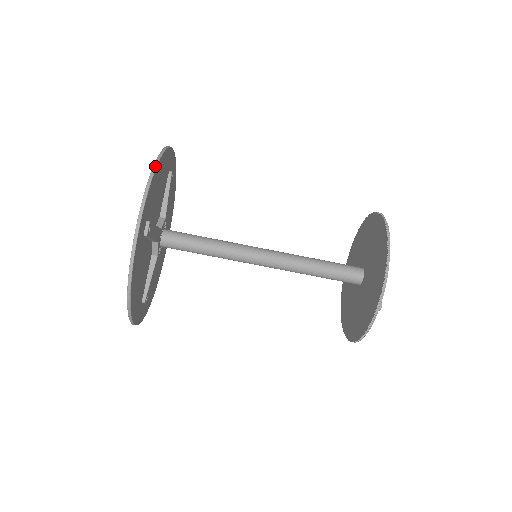
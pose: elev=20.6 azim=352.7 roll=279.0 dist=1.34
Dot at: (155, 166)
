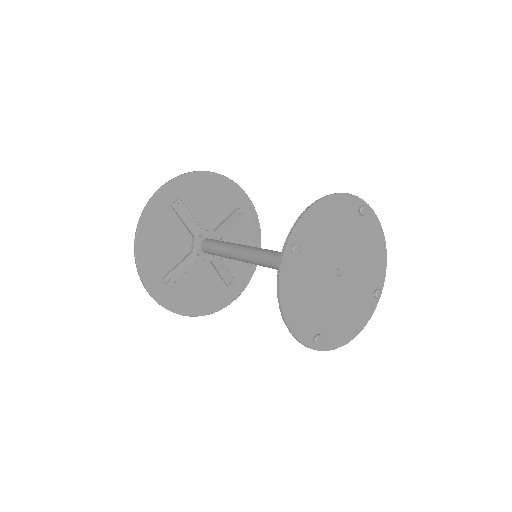
Dot at: (134, 251)
